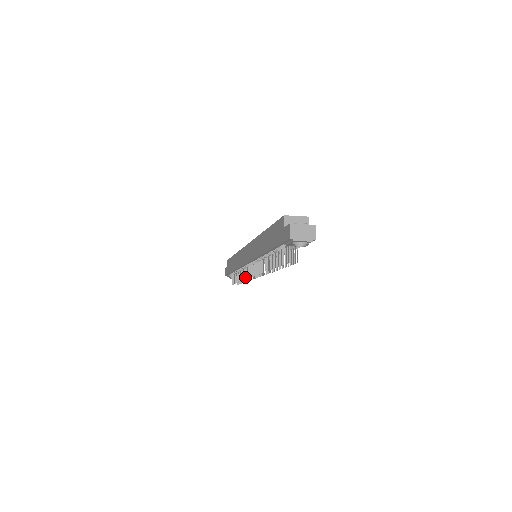
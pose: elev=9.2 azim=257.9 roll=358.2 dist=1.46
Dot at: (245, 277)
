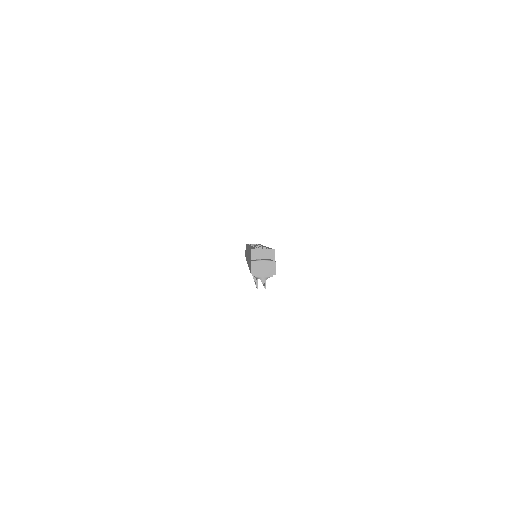
Dot at: occluded
